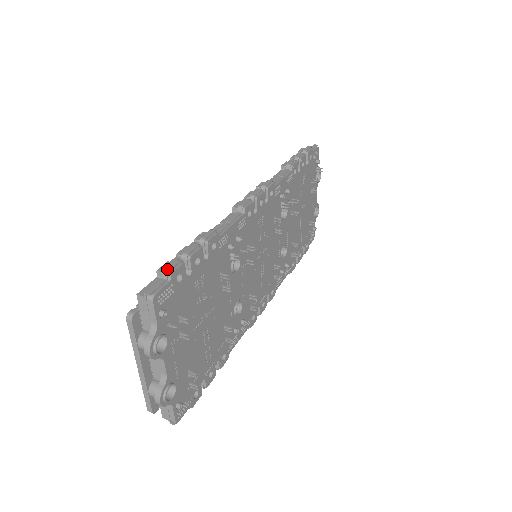
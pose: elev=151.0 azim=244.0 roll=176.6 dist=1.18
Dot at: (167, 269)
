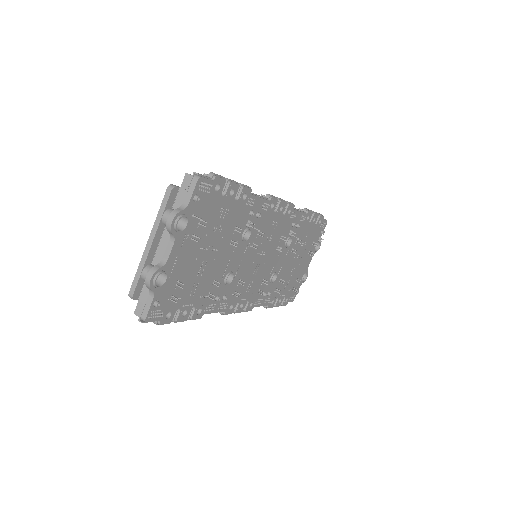
Dot at: (214, 173)
